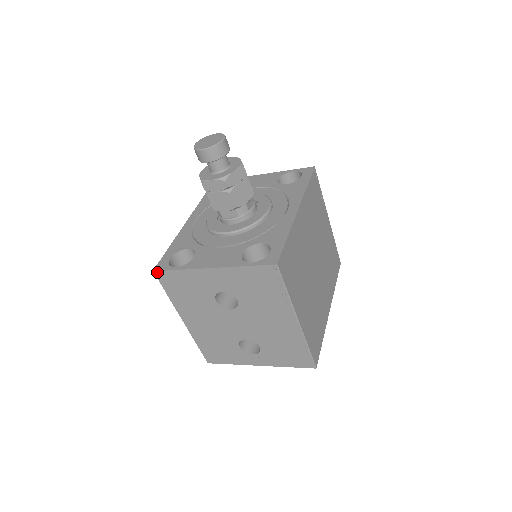
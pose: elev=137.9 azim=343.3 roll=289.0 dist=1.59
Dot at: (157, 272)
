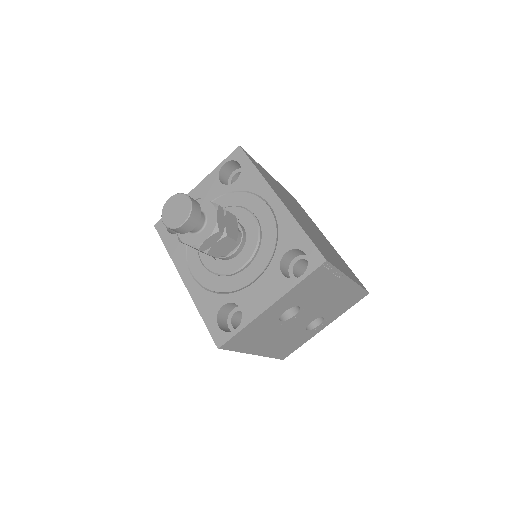
Dot at: (222, 346)
